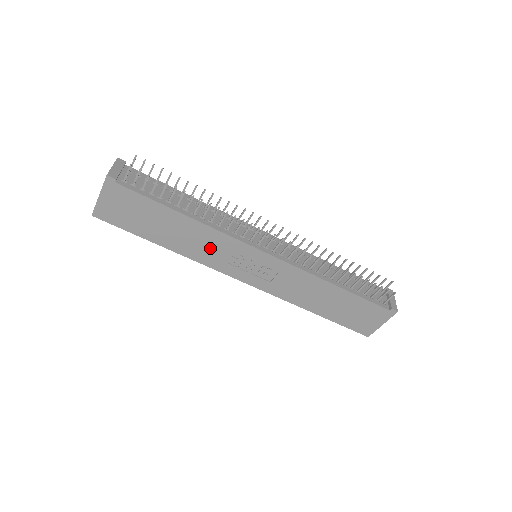
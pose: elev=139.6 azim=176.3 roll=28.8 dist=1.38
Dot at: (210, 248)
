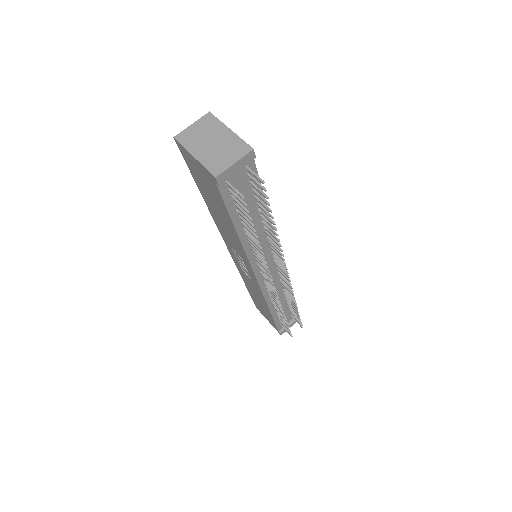
Dot at: (231, 239)
